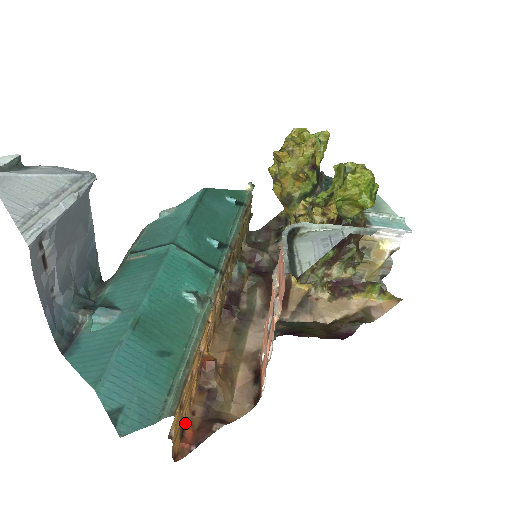
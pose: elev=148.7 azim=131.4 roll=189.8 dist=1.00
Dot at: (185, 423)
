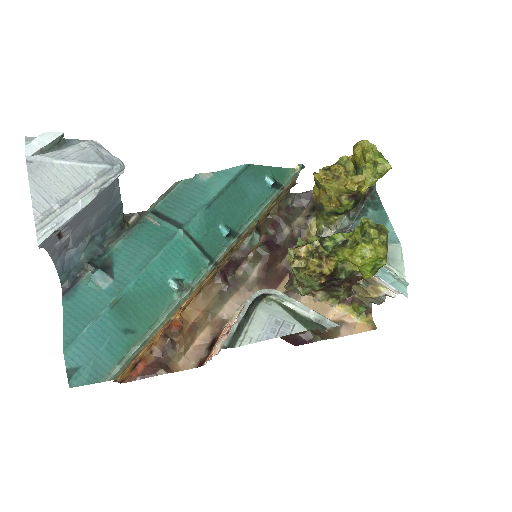
Dot at: (141, 358)
